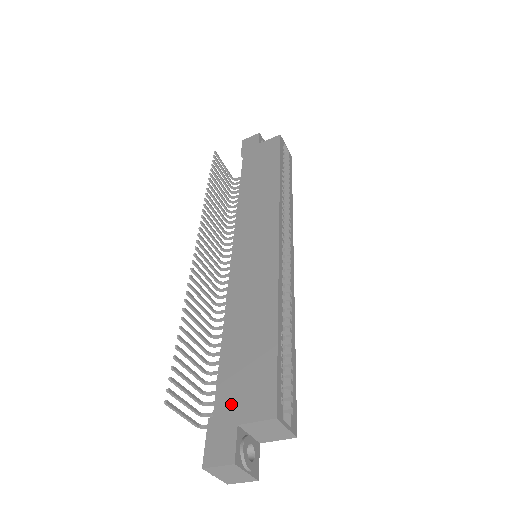
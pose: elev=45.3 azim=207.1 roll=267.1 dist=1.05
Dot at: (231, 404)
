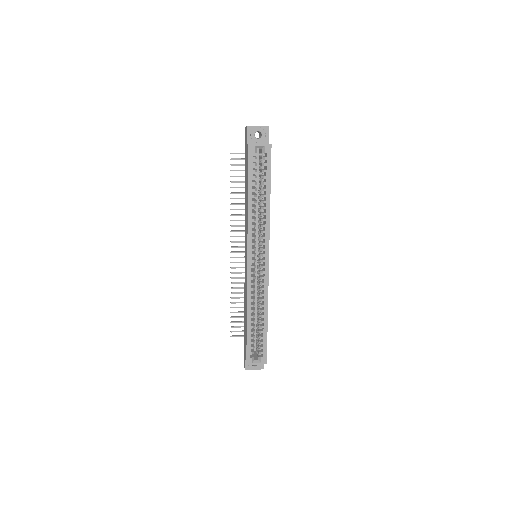
Dot at: (244, 346)
